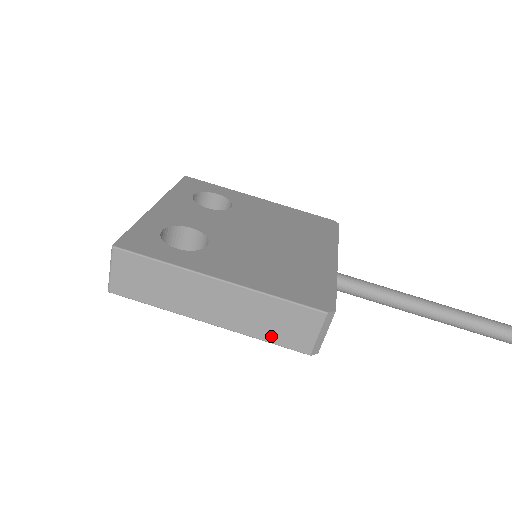
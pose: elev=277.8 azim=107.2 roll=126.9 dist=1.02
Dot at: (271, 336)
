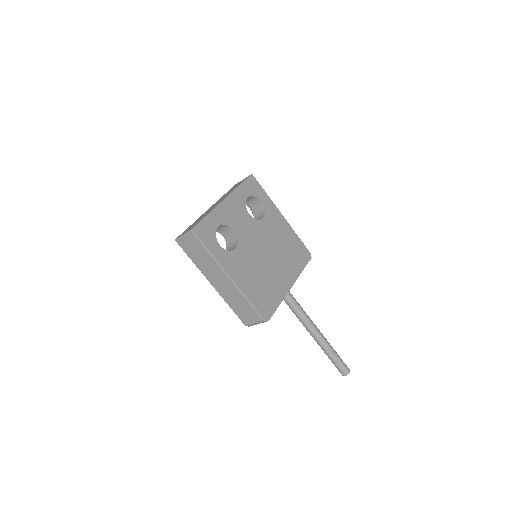
Dot at: (235, 309)
